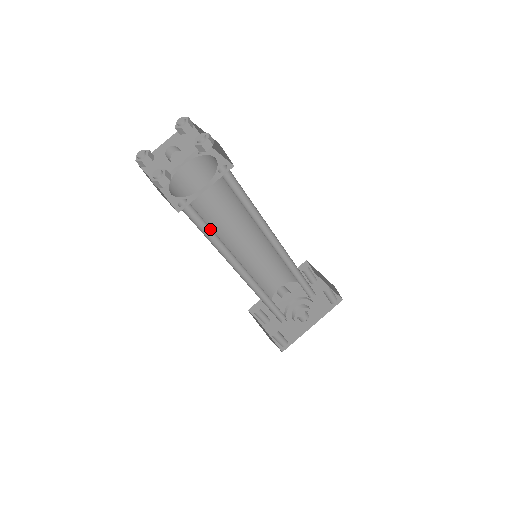
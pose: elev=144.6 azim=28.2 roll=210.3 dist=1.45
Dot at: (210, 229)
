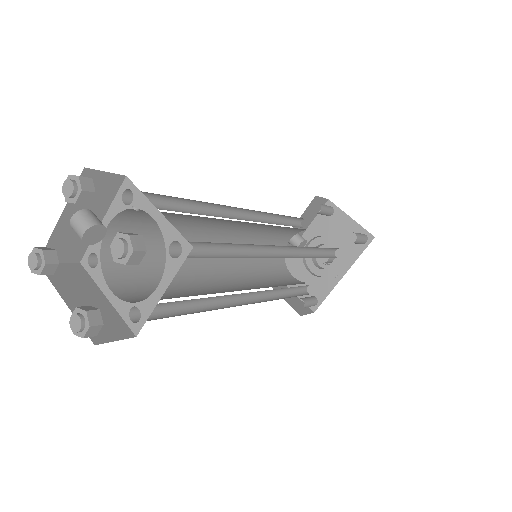
Dot at: (188, 300)
